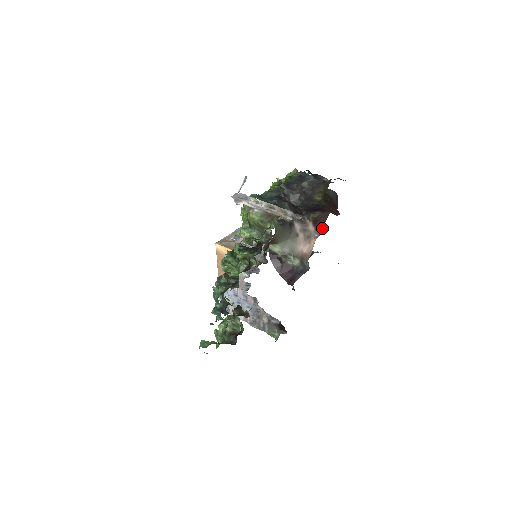
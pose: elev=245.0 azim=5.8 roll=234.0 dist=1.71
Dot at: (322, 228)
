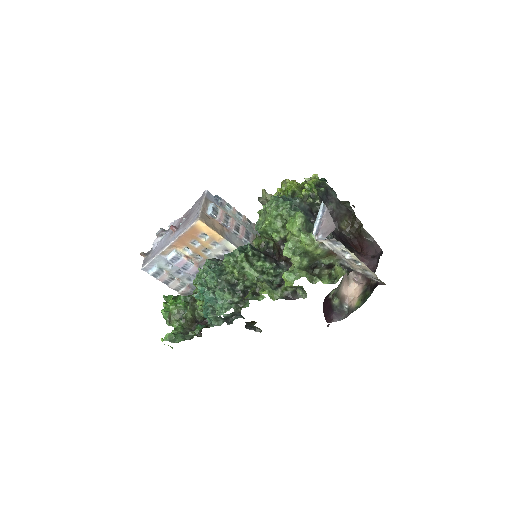
Dot at: (362, 274)
